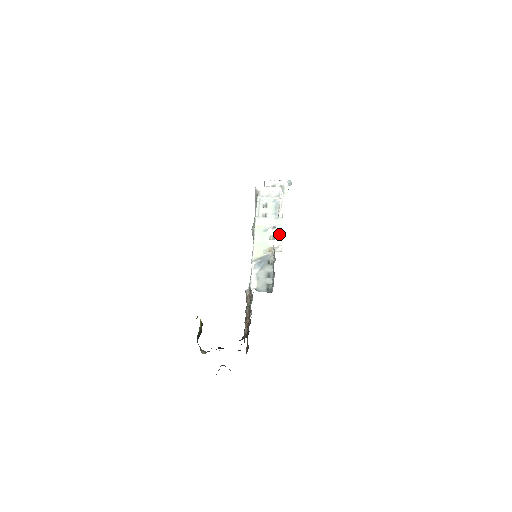
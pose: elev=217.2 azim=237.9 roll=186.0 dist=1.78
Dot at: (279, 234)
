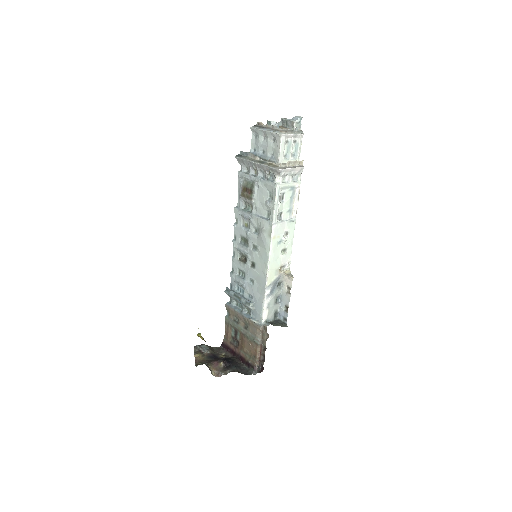
Dot at: (291, 245)
